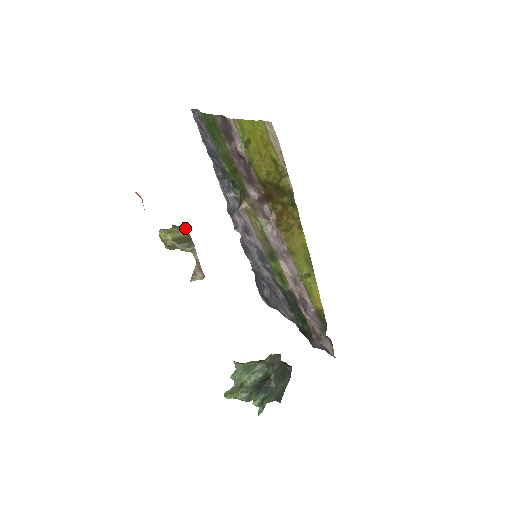
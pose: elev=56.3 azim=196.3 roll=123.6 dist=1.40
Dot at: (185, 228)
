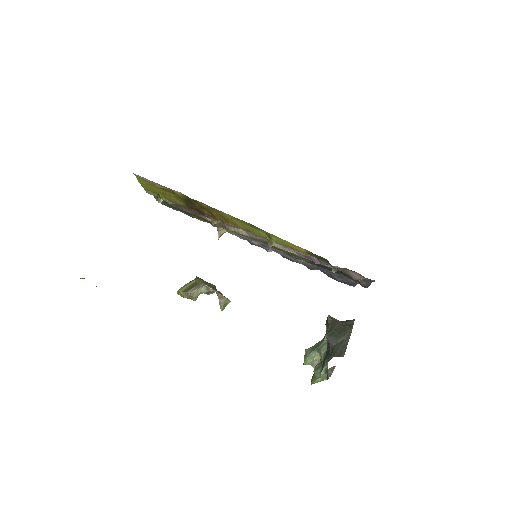
Dot at: (196, 278)
